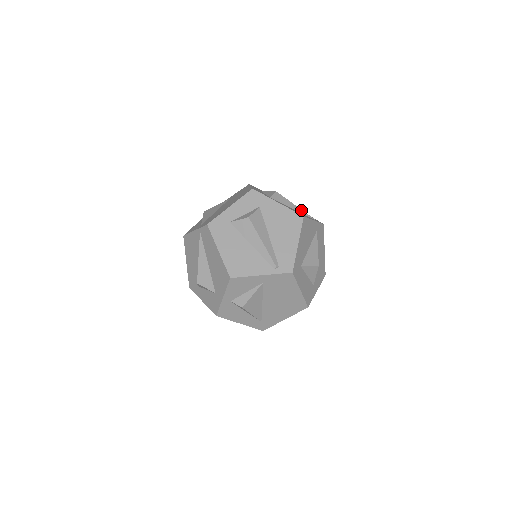
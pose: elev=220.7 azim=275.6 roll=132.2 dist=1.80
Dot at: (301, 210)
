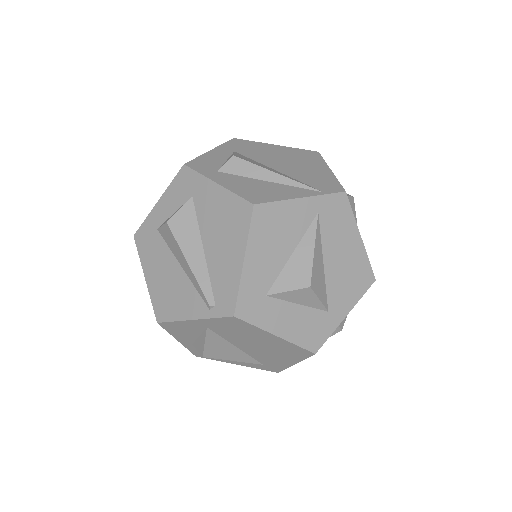
Dot at: (286, 178)
